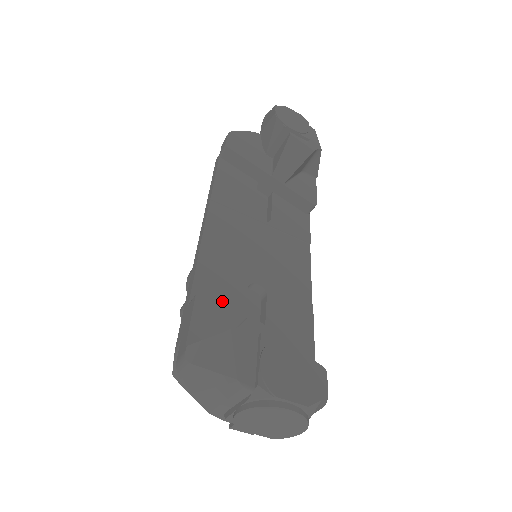
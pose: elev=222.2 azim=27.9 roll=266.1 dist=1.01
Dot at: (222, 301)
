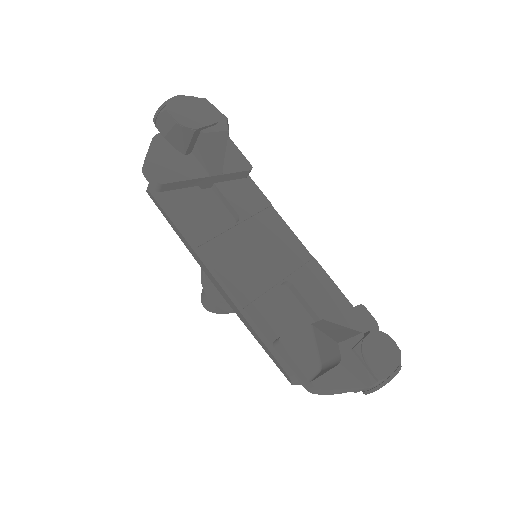
Dot at: (282, 321)
